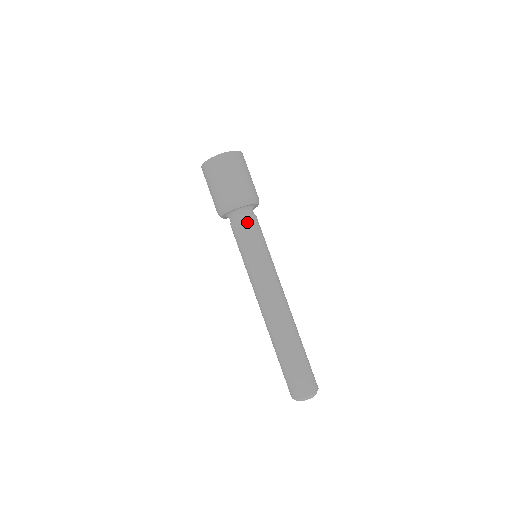
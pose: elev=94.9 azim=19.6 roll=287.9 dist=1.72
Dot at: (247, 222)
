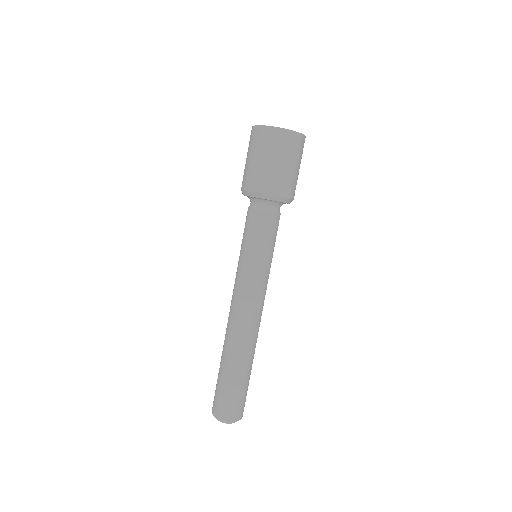
Dot at: (266, 218)
